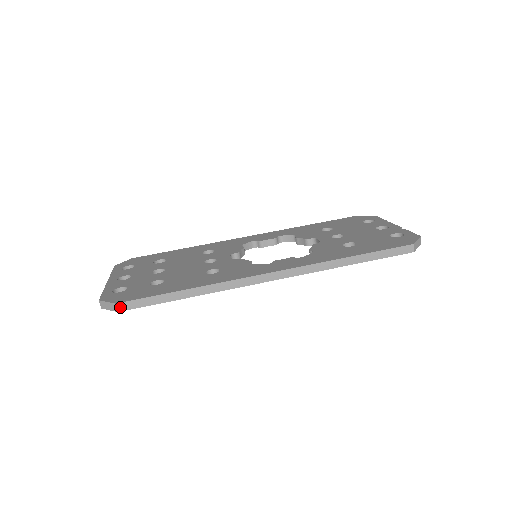
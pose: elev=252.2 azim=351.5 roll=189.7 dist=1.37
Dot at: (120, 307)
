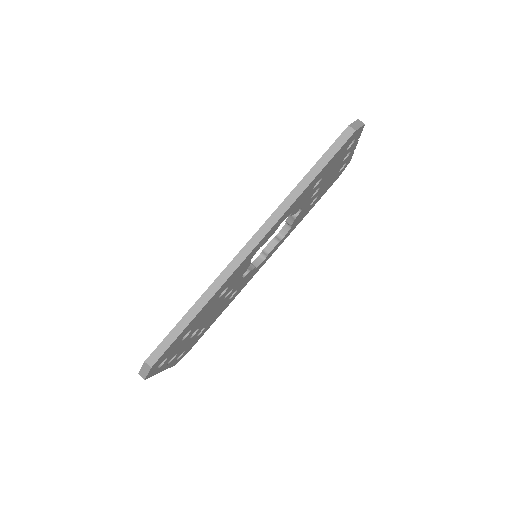
Dot at: (150, 362)
